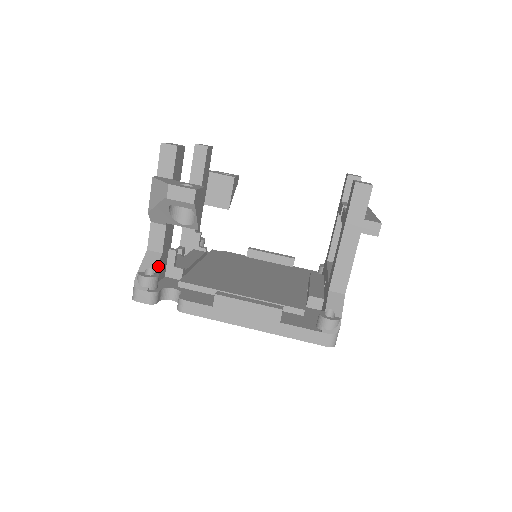
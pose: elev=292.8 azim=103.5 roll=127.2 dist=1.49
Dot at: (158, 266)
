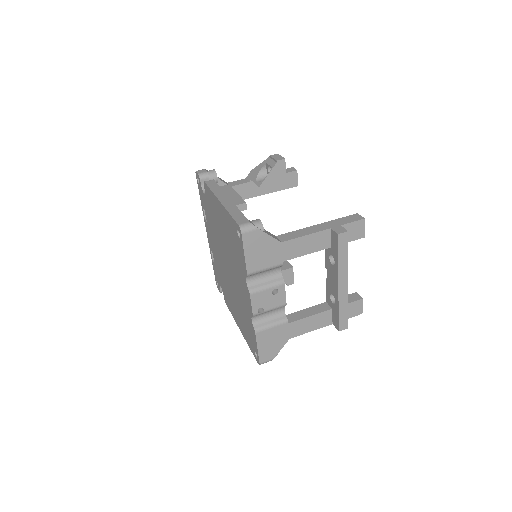
Dot at: (222, 184)
